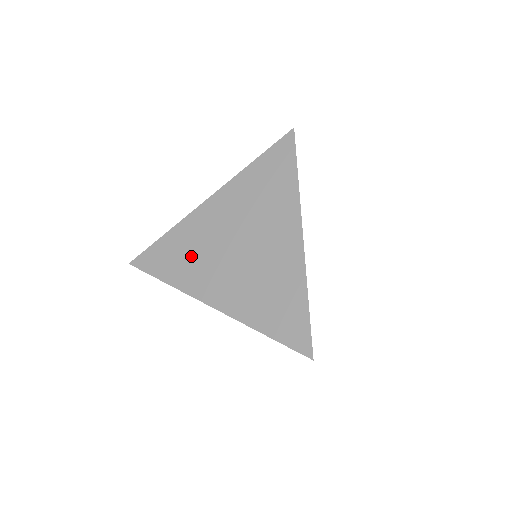
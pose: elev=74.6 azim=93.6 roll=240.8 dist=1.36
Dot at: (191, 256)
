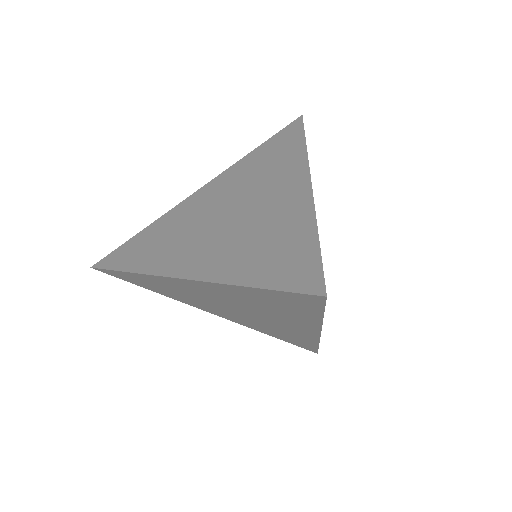
Dot at: (175, 293)
